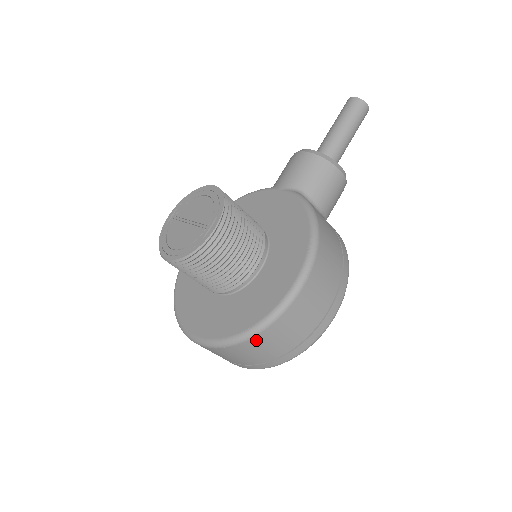
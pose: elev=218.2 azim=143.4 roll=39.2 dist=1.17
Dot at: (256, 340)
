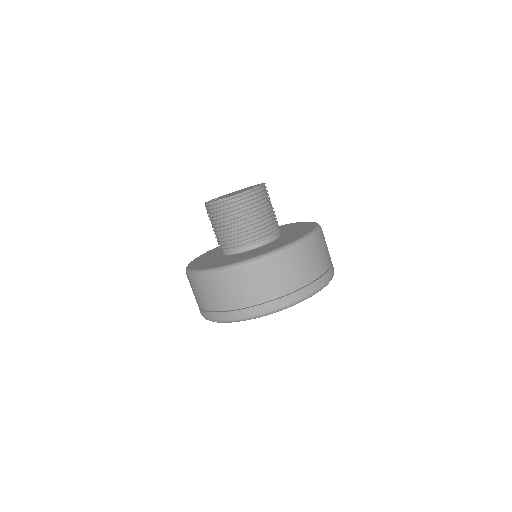
Dot at: (311, 245)
